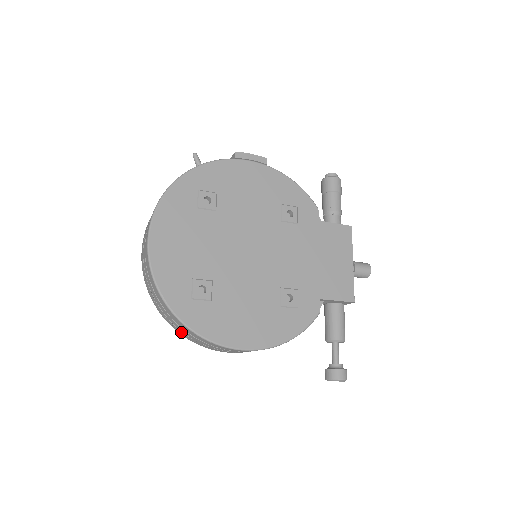
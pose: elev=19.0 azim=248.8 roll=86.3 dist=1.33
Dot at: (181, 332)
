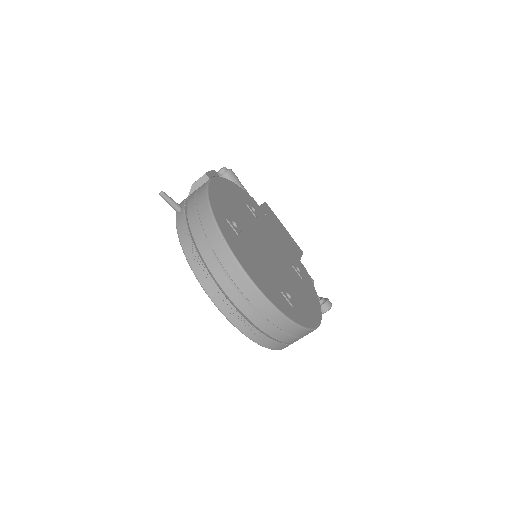
Dot at: (282, 345)
